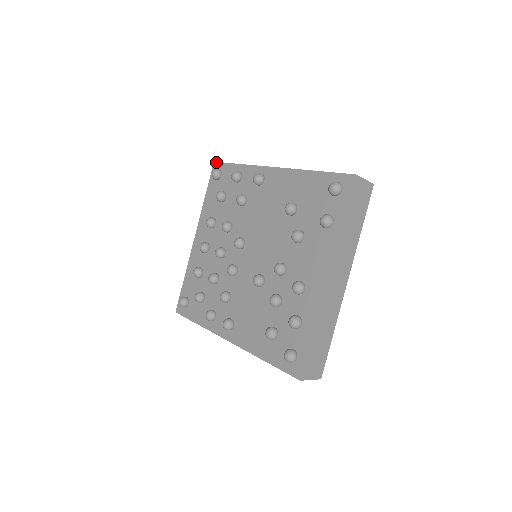
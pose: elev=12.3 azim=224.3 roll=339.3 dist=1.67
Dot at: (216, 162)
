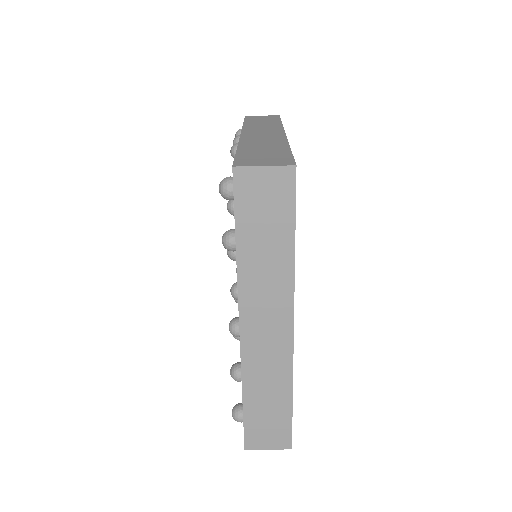
Dot at: occluded
